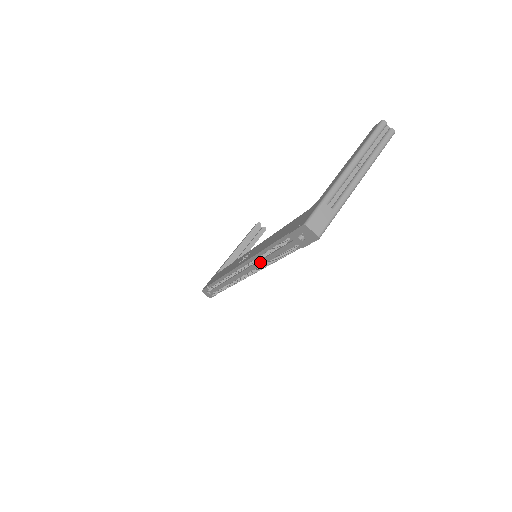
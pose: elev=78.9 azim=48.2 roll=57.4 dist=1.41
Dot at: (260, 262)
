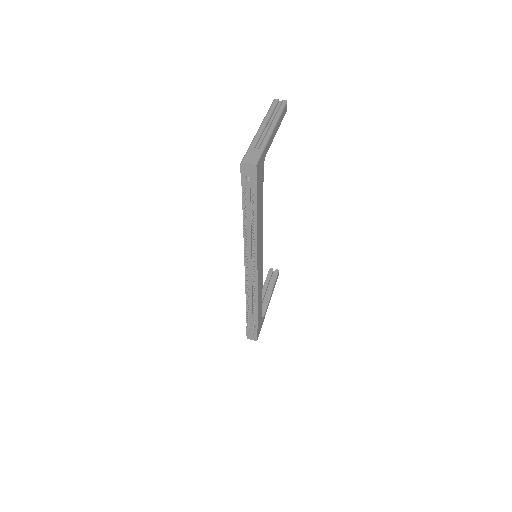
Dot at: (250, 241)
